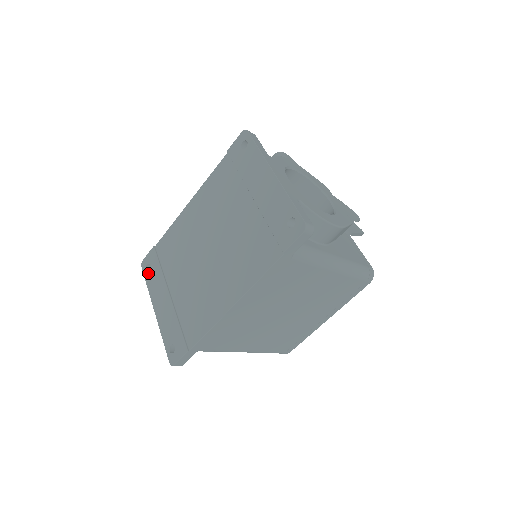
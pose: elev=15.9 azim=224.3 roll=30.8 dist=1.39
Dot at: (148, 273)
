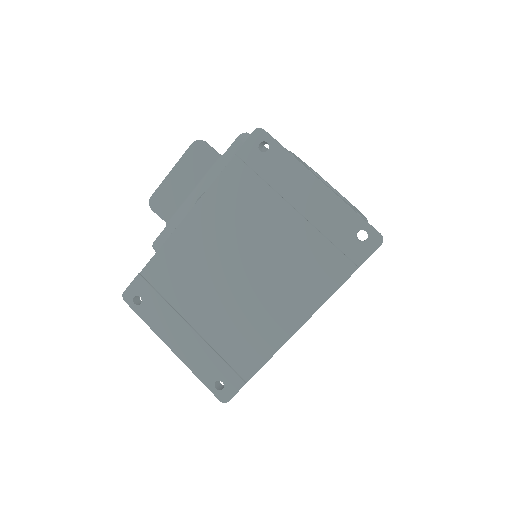
Dot at: (141, 307)
